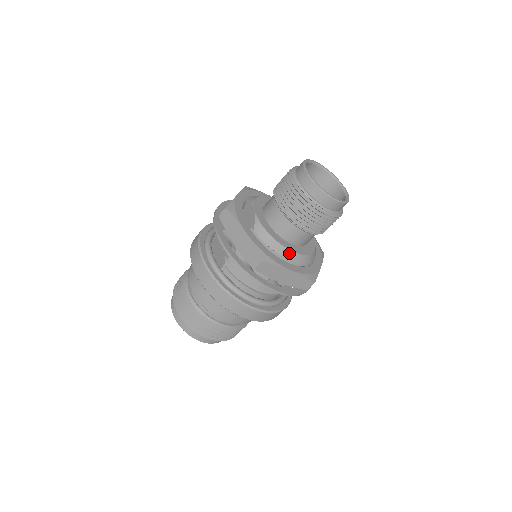
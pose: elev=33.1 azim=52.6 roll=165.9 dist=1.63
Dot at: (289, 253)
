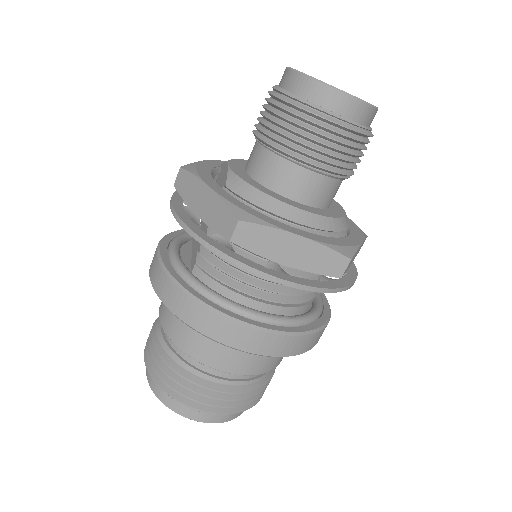
Dot at: (292, 211)
